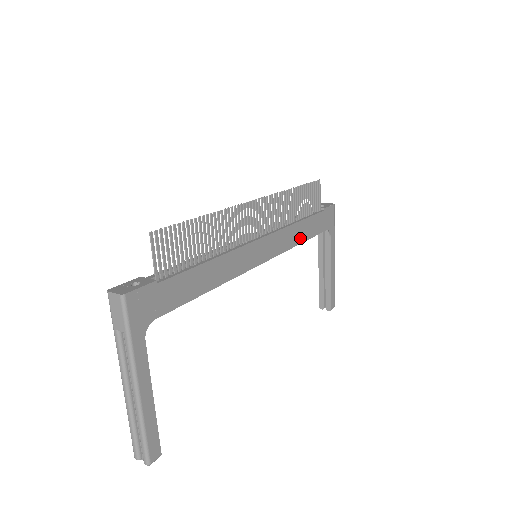
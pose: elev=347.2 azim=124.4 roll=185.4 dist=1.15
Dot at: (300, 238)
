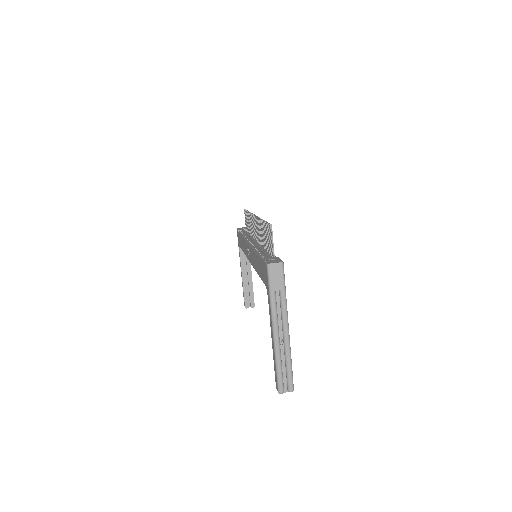
Dot at: occluded
